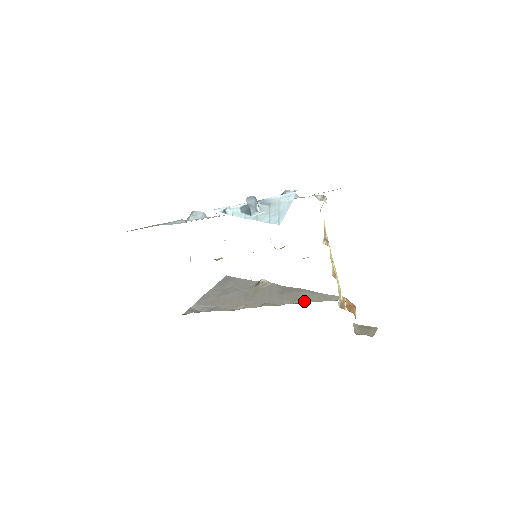
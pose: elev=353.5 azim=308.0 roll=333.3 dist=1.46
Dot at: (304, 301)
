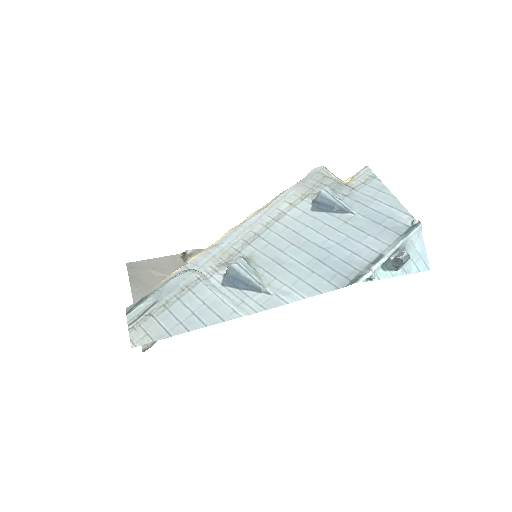
Dot at: occluded
